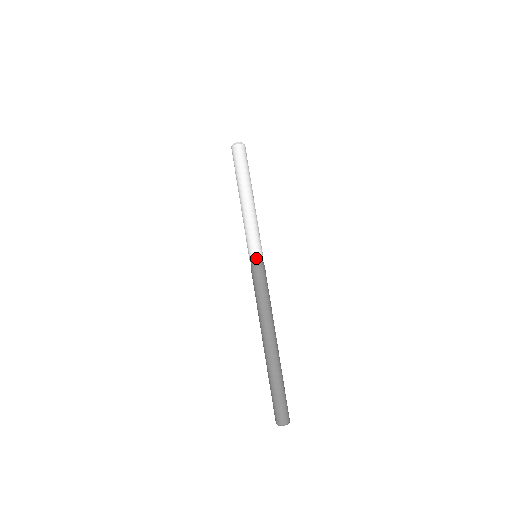
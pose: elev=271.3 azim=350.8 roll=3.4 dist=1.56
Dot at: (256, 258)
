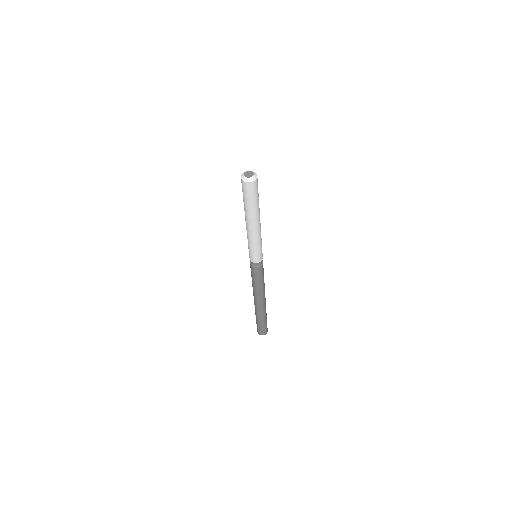
Dot at: (255, 263)
